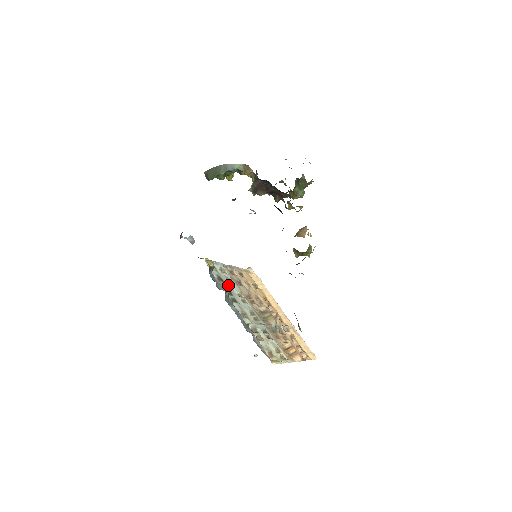
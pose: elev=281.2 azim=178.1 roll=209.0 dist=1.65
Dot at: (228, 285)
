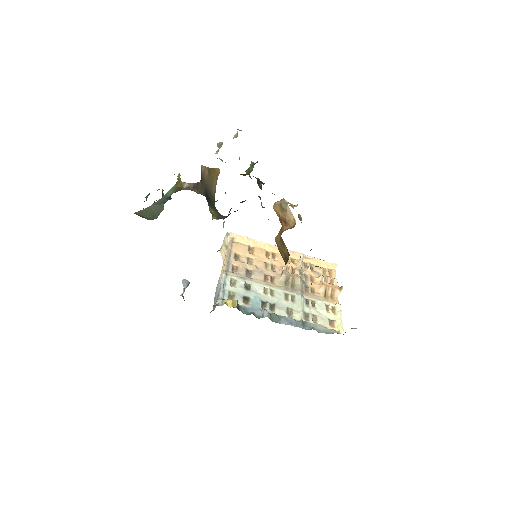
Dot at: (253, 296)
